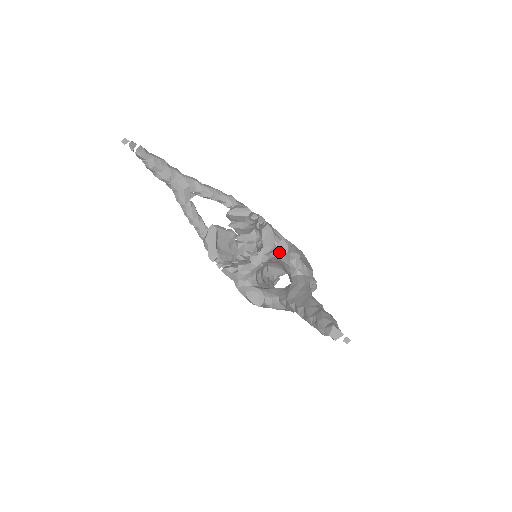
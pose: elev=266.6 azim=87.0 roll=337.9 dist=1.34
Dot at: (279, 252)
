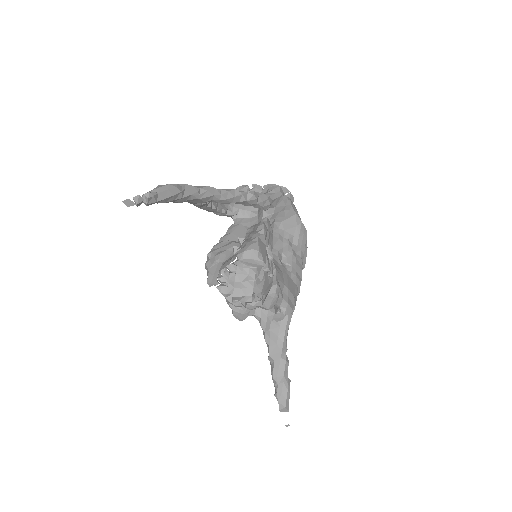
Dot at: (274, 319)
